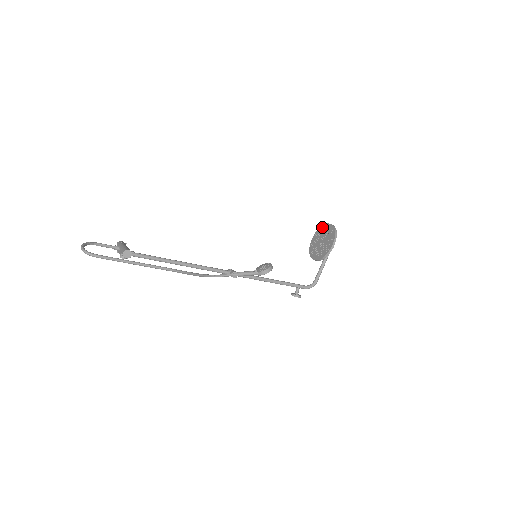
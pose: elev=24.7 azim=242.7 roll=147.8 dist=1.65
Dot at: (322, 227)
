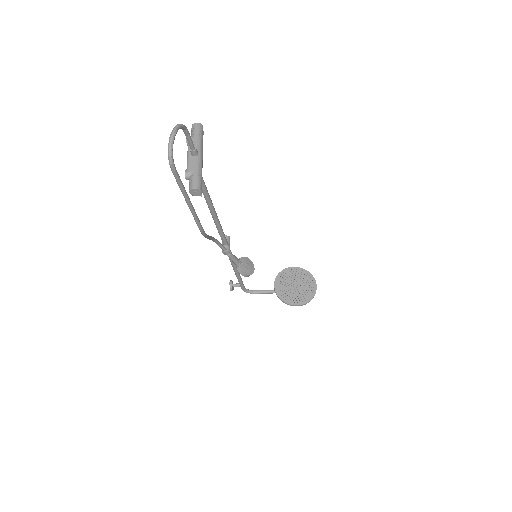
Dot at: (310, 276)
